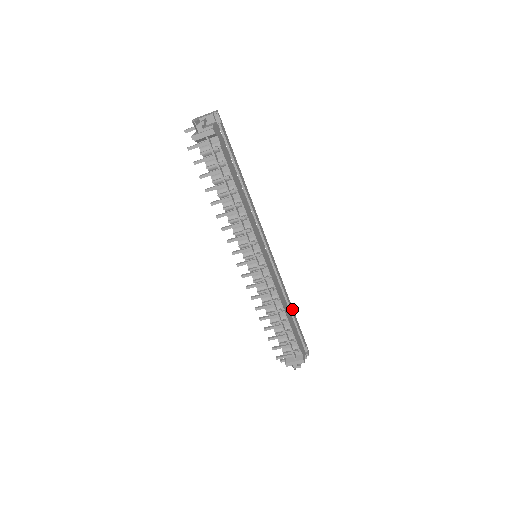
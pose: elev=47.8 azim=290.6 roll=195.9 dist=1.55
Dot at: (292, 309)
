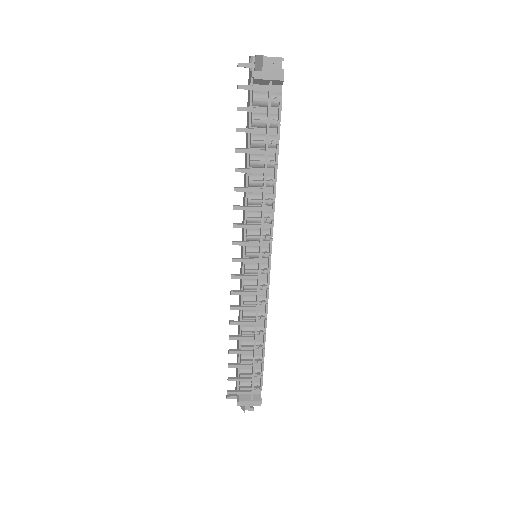
Dot at: occluded
